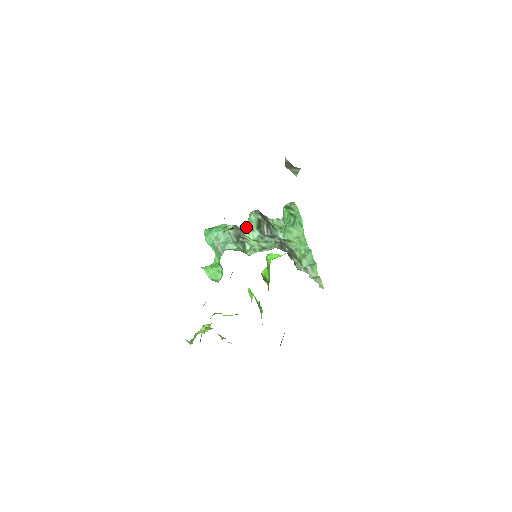
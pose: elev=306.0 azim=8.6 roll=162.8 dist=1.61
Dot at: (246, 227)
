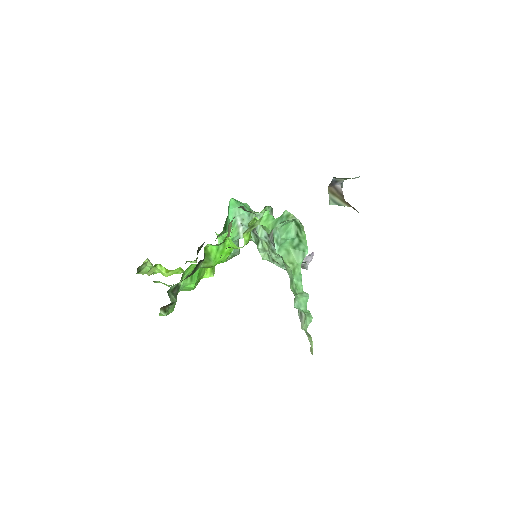
Dot at: occluded
